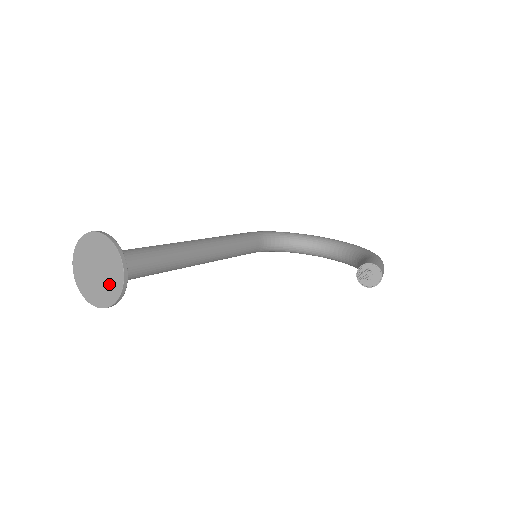
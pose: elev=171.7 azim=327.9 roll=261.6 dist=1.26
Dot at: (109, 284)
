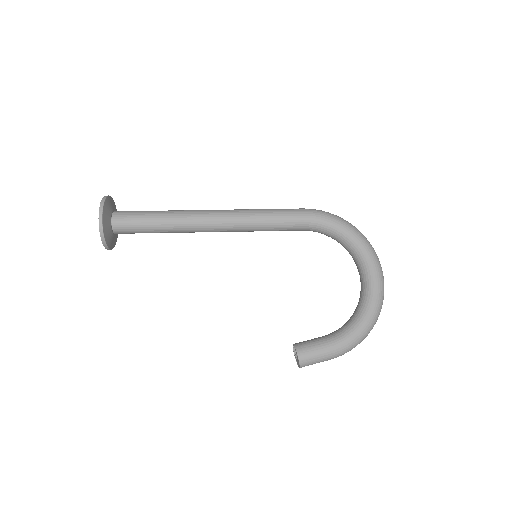
Dot at: occluded
